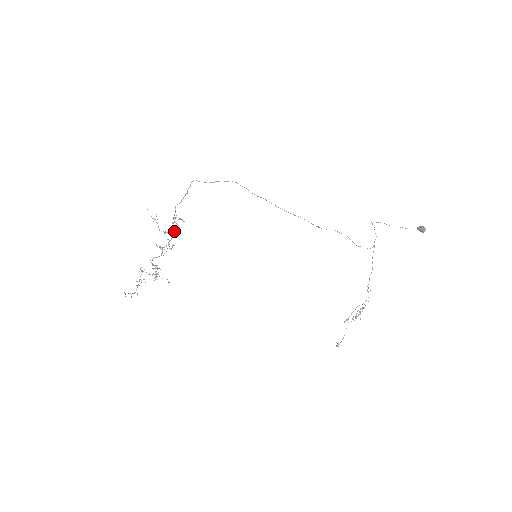
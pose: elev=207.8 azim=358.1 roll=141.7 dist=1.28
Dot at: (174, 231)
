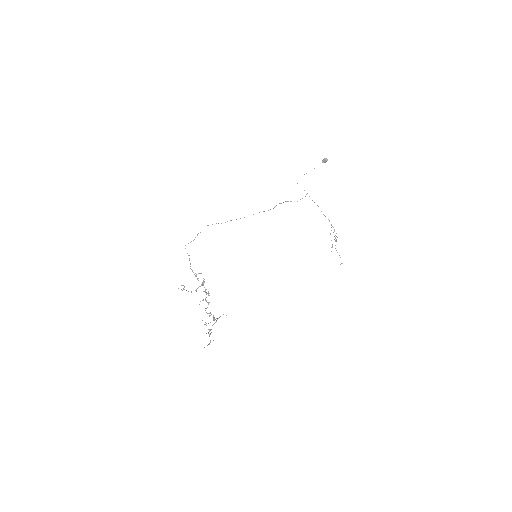
Dot at: (203, 283)
